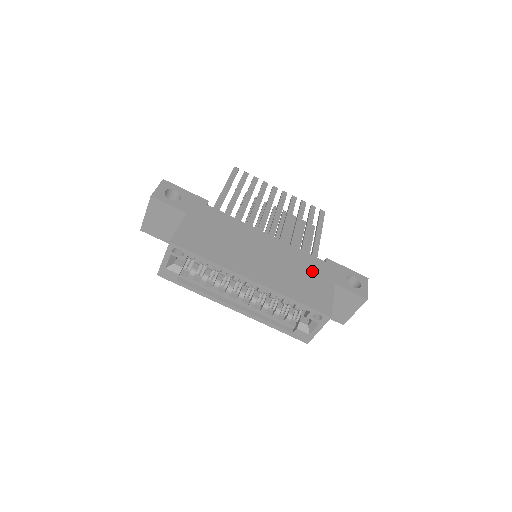
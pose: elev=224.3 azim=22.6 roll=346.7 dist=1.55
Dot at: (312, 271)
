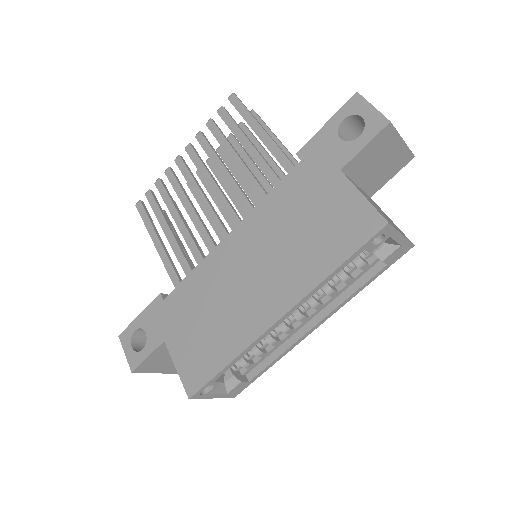
Dot at: (305, 200)
